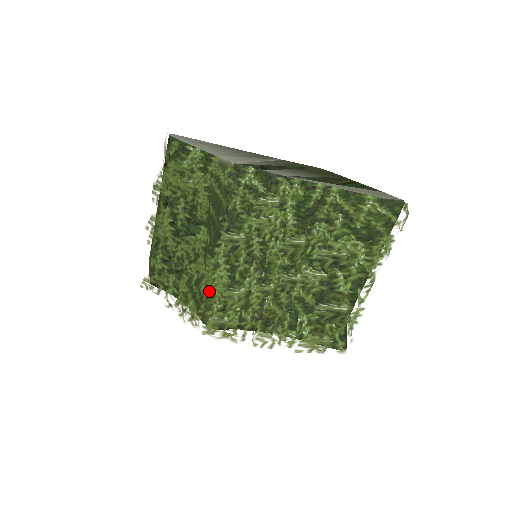
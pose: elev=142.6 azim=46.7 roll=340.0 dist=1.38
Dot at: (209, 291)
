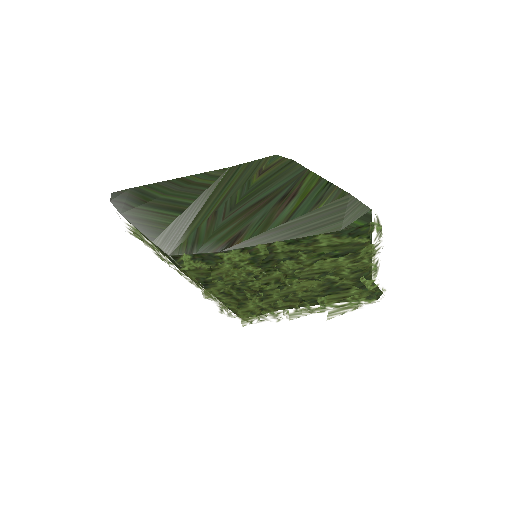
Dot at: (227, 307)
